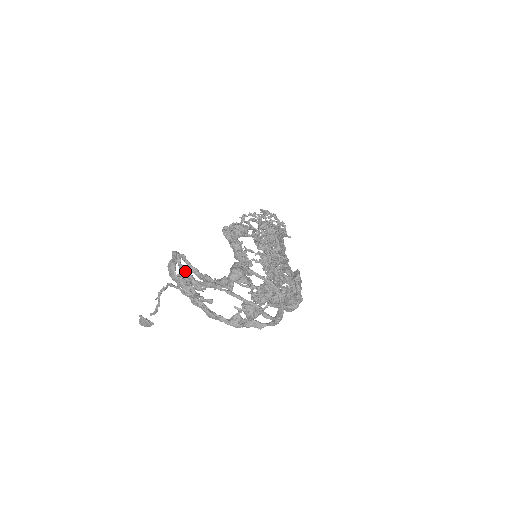
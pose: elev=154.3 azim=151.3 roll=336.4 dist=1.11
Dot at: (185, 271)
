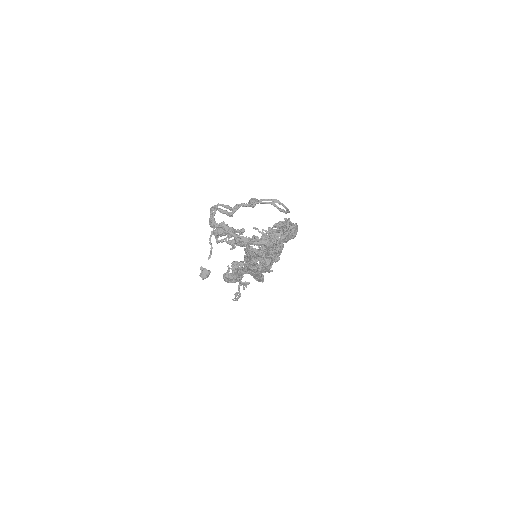
Dot at: (223, 210)
